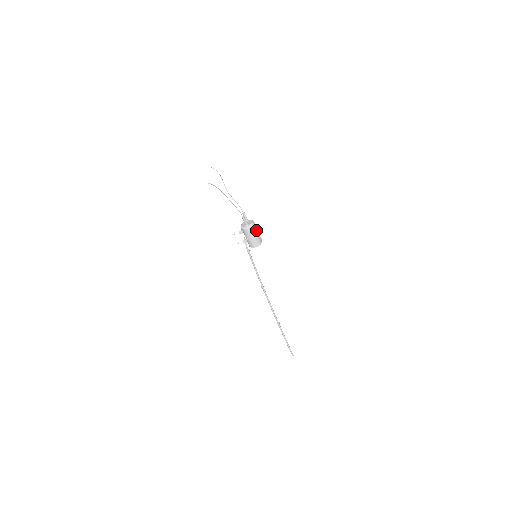
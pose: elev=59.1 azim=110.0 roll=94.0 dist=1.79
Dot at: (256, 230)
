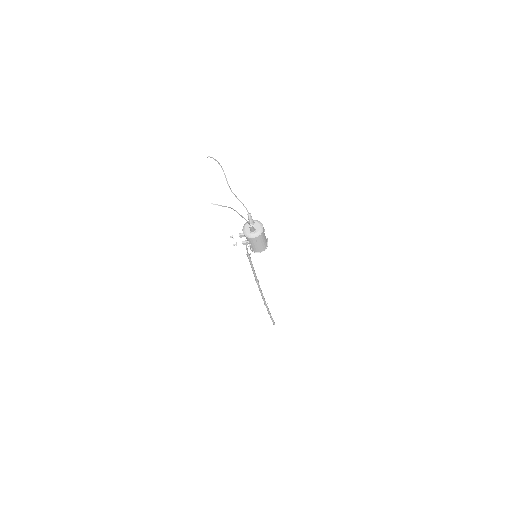
Dot at: (264, 235)
